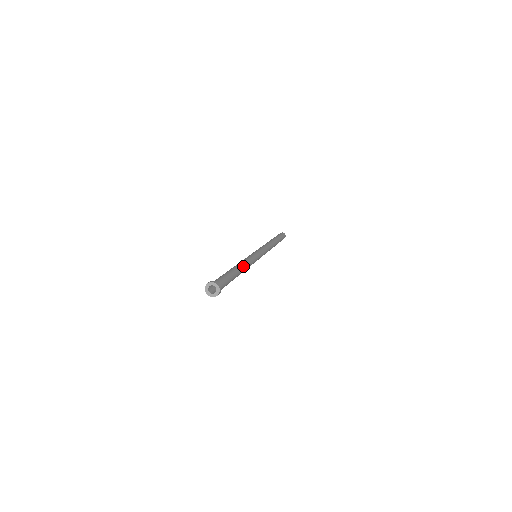
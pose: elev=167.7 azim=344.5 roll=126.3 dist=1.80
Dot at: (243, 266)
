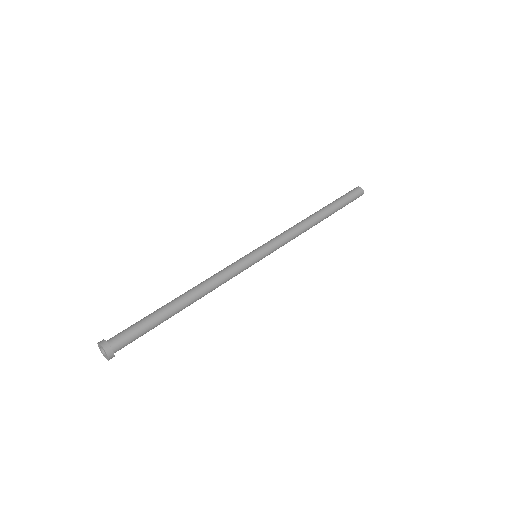
Dot at: (197, 291)
